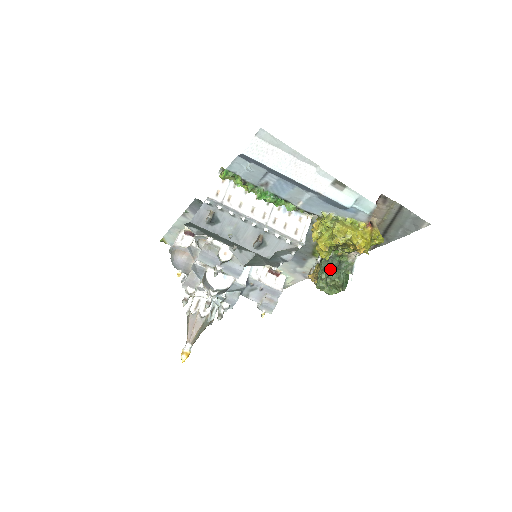
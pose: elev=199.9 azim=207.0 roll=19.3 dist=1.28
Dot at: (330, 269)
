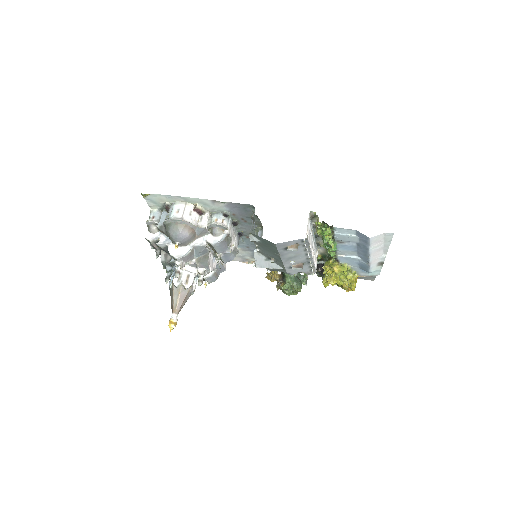
Dot at: (297, 279)
